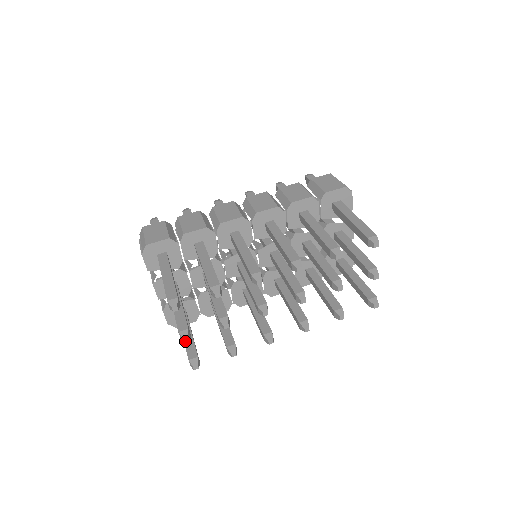
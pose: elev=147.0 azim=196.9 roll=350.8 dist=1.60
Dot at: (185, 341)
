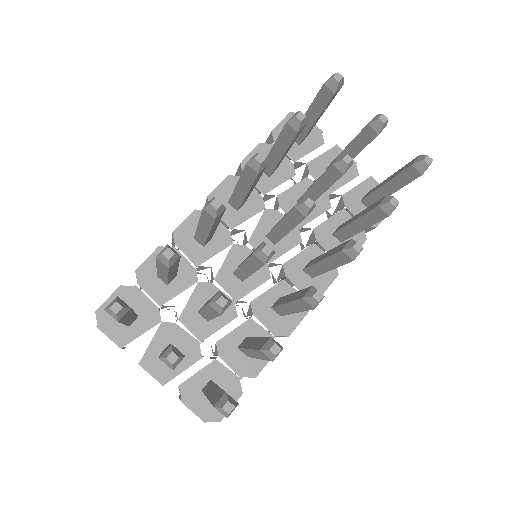
Dot at: (172, 361)
